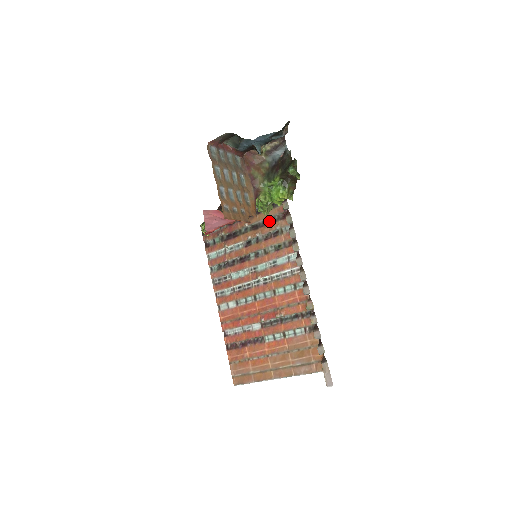
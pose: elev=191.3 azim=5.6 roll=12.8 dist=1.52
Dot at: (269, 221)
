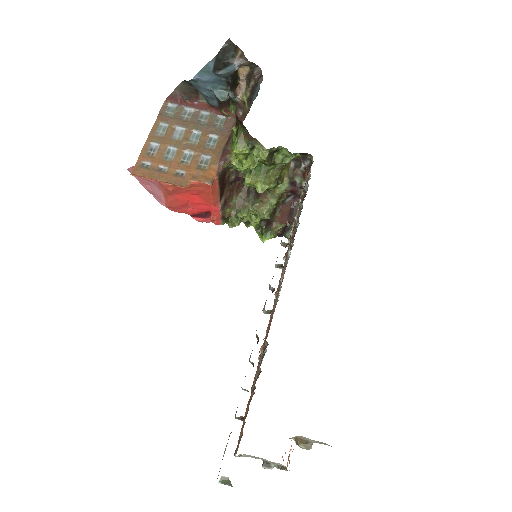
Dot at: occluded
